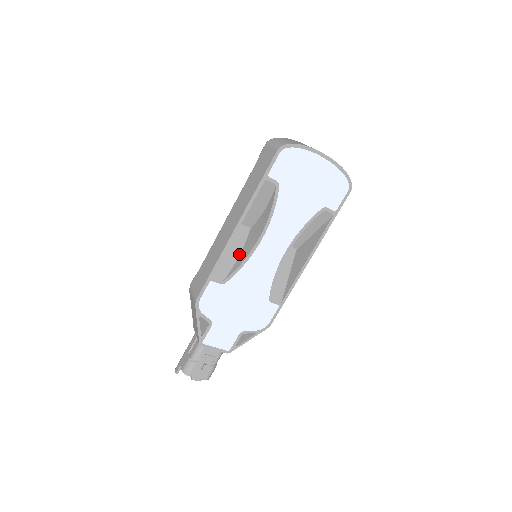
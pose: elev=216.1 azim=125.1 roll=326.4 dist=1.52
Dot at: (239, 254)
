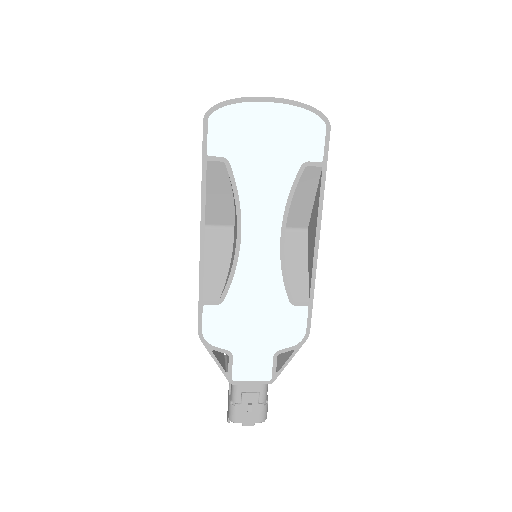
Dot at: (230, 261)
